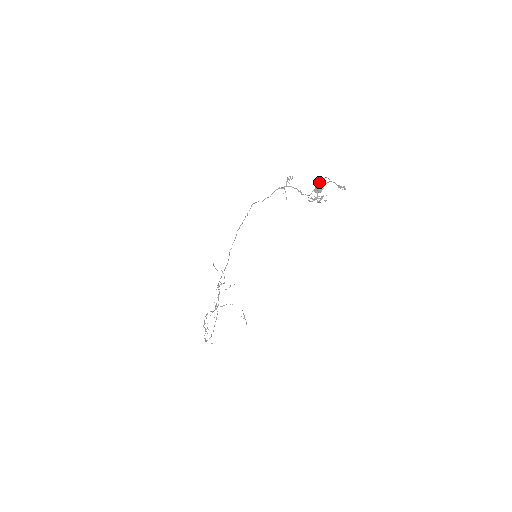
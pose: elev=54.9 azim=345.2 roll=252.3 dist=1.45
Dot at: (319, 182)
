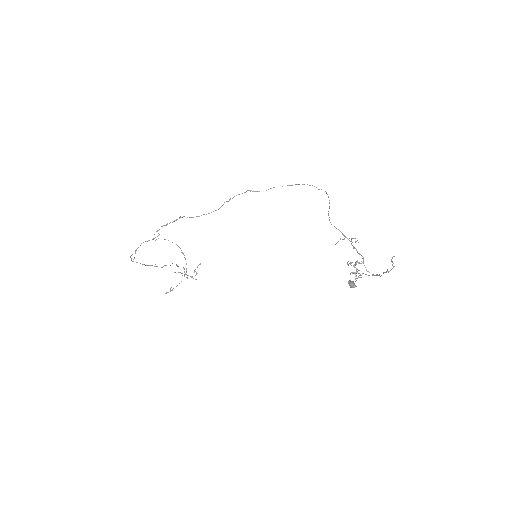
Dot at: occluded
